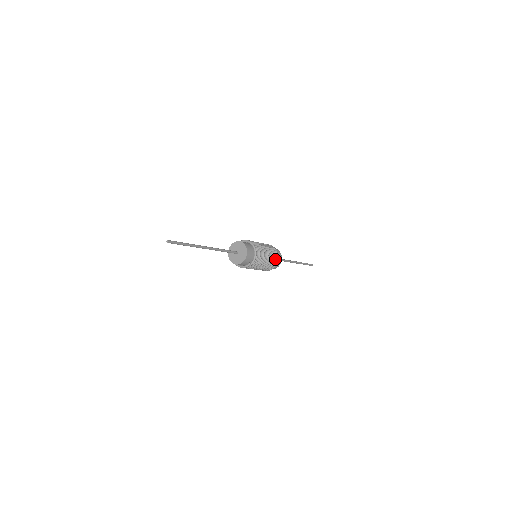
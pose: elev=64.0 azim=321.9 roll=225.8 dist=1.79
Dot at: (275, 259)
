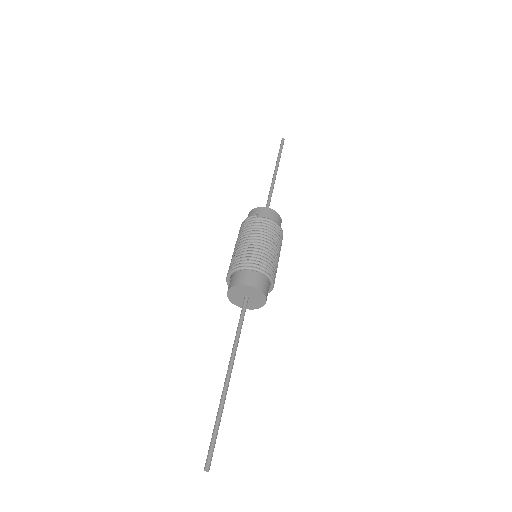
Dot at: occluded
